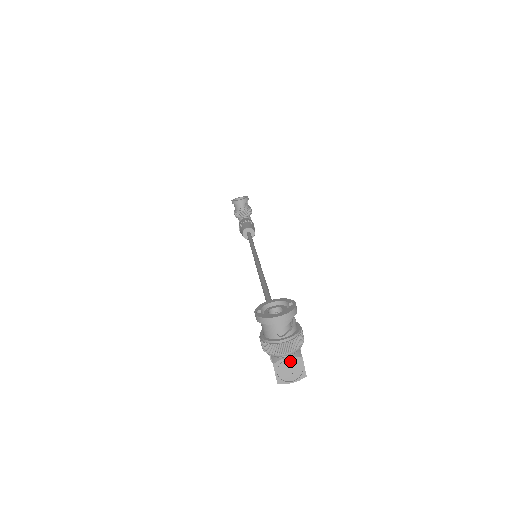
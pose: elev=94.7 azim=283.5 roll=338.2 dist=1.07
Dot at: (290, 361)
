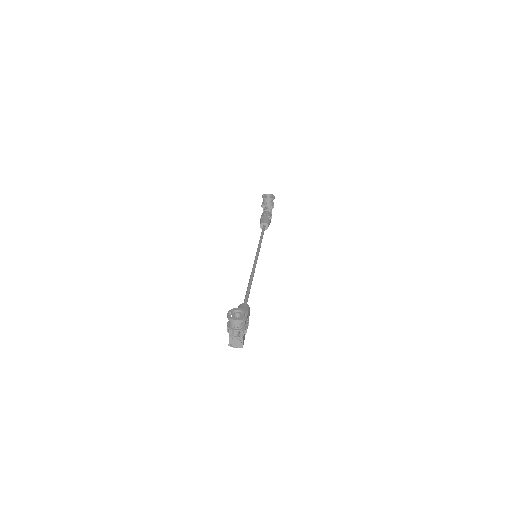
Dot at: (237, 339)
